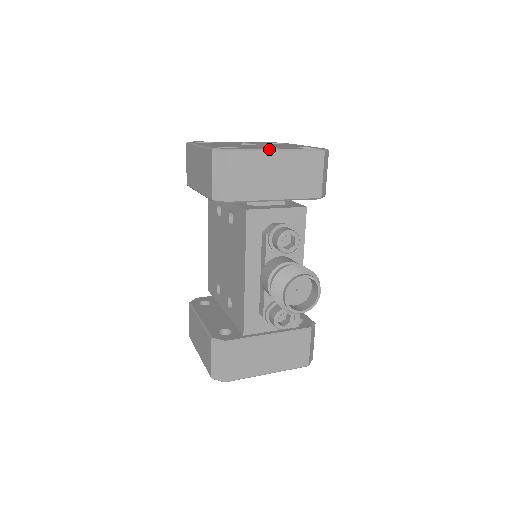
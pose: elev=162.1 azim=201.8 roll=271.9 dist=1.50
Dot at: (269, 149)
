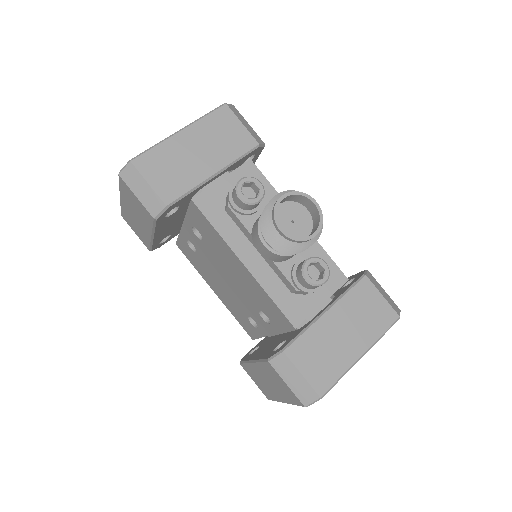
Dot at: (170, 135)
